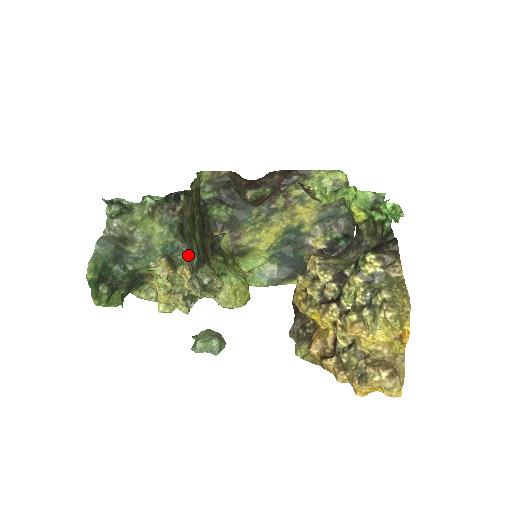
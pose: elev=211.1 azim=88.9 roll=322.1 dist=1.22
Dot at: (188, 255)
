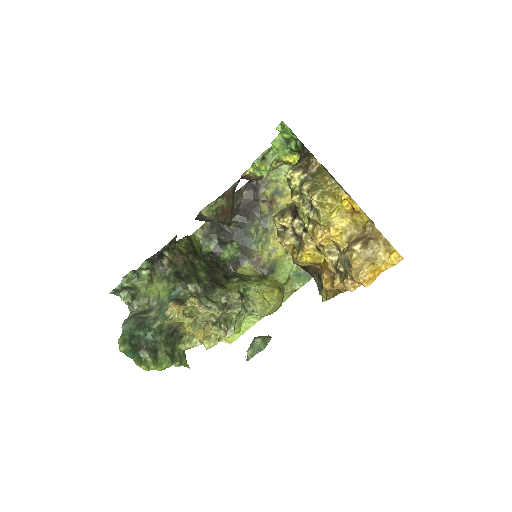
Dot at: (188, 288)
